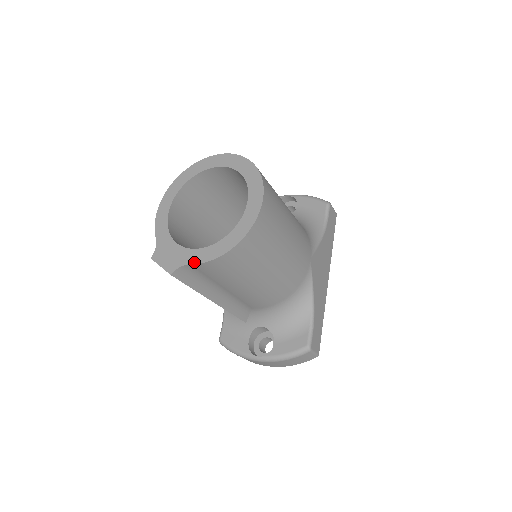
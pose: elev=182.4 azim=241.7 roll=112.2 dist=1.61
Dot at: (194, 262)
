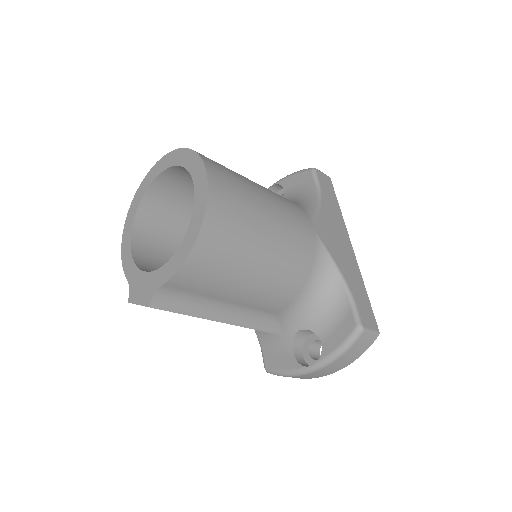
Dot at: (165, 280)
